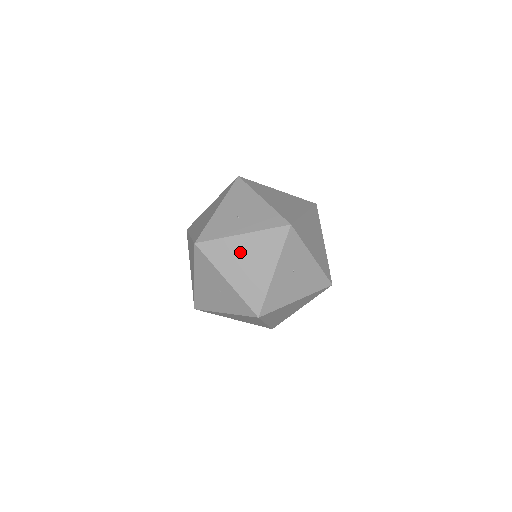
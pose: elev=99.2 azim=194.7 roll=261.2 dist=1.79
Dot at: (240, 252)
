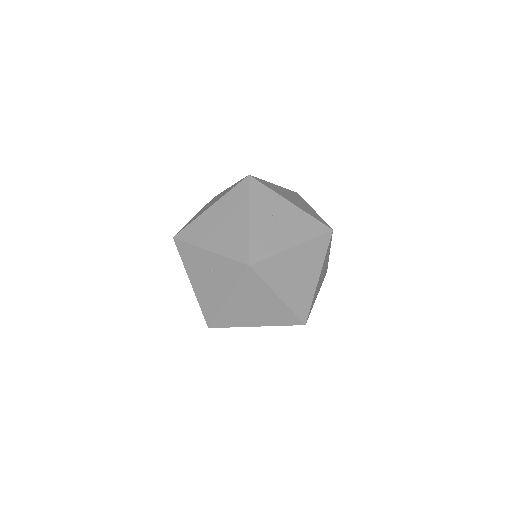
Dot at: (213, 221)
